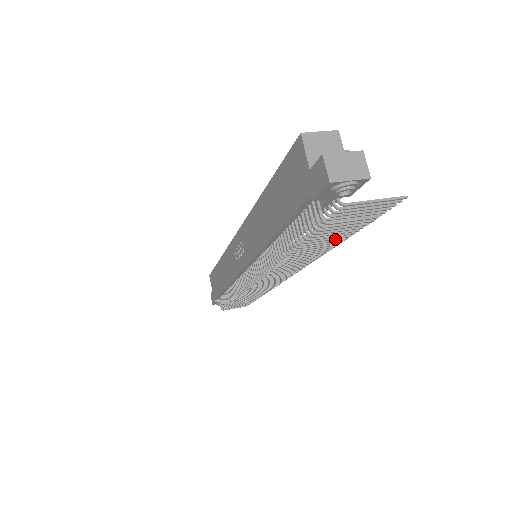
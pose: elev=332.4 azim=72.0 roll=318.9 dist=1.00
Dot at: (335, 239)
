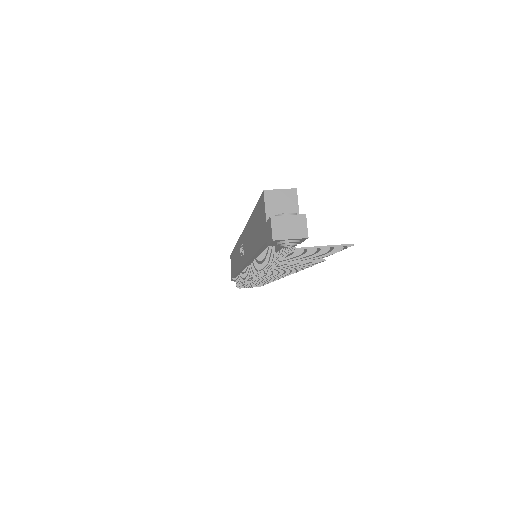
Dot at: occluded
